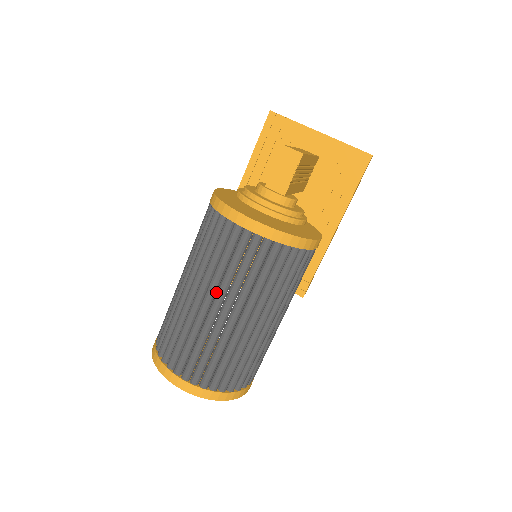
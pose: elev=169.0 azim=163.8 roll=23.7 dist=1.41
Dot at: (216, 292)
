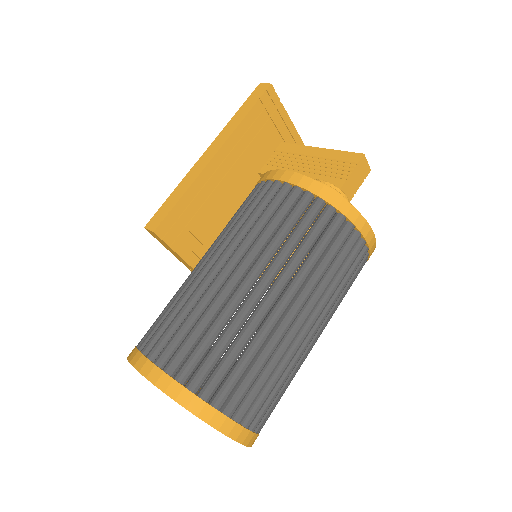
Dot at: occluded
